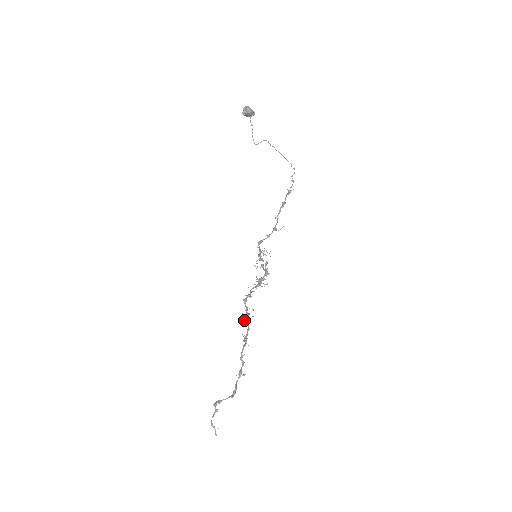
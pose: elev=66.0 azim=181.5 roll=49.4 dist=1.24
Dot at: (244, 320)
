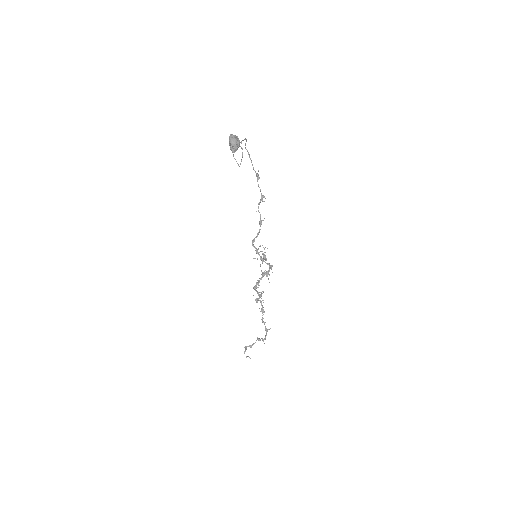
Dot at: (258, 300)
